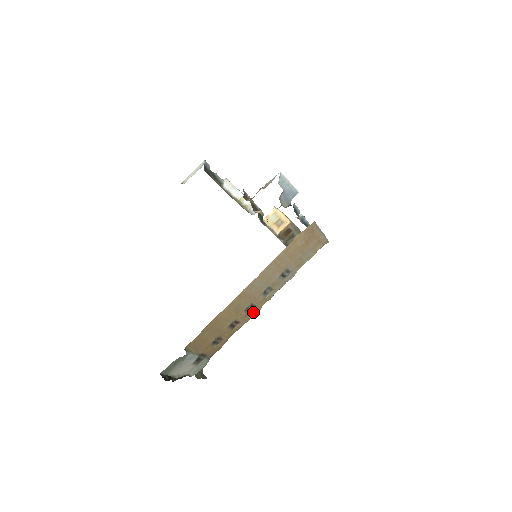
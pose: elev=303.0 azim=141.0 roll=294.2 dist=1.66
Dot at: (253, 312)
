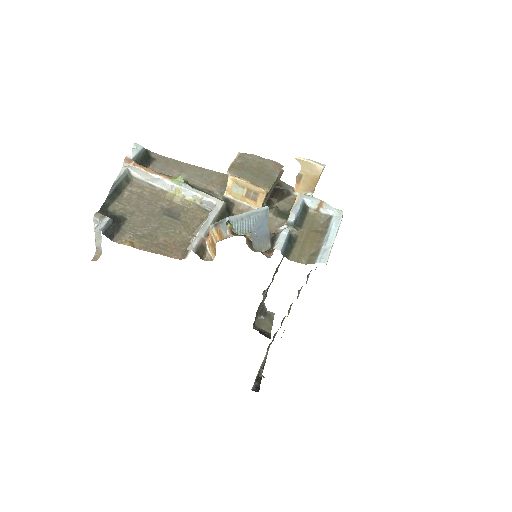
Dot at: occluded
